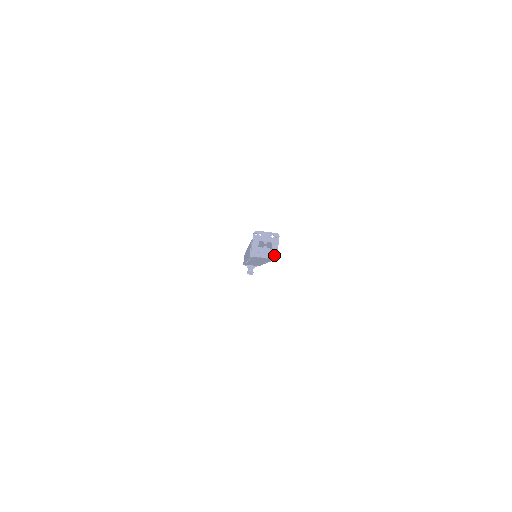
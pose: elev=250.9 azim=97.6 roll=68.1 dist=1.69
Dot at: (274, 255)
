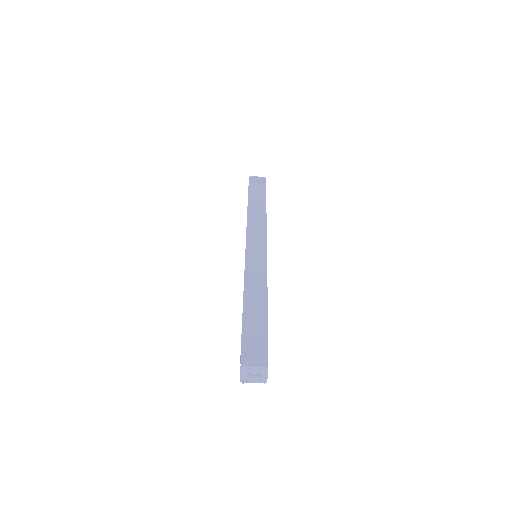
Dot at: occluded
